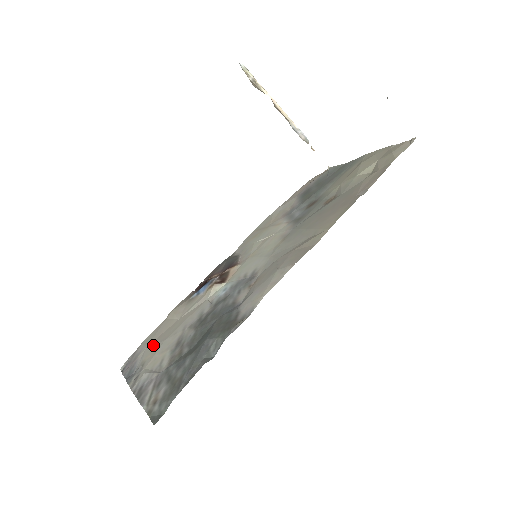
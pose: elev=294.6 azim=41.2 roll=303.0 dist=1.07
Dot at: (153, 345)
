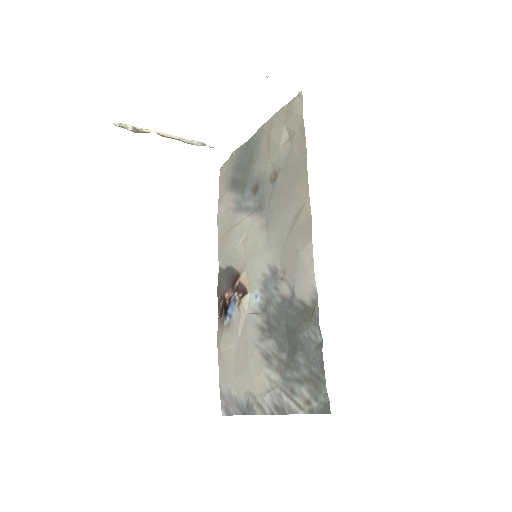
Dot at: (239, 377)
